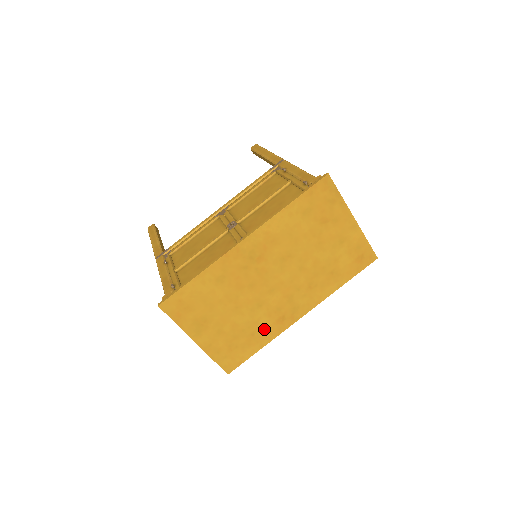
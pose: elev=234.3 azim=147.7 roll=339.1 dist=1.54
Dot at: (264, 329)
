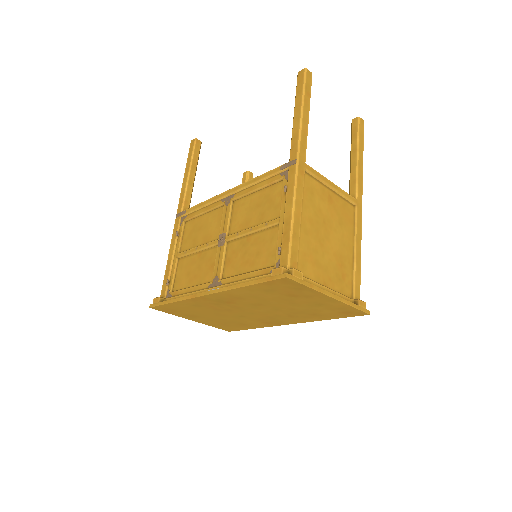
Dot at: (252, 324)
